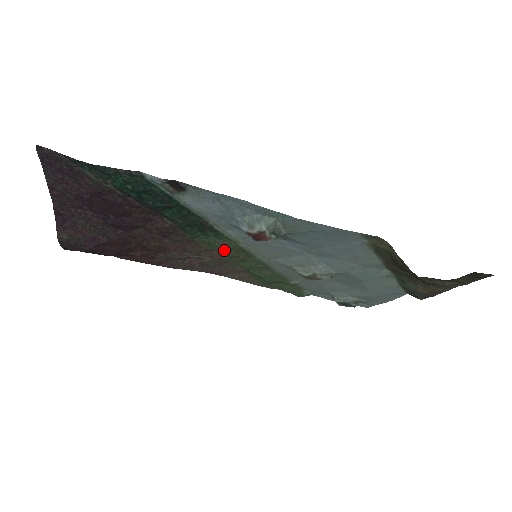
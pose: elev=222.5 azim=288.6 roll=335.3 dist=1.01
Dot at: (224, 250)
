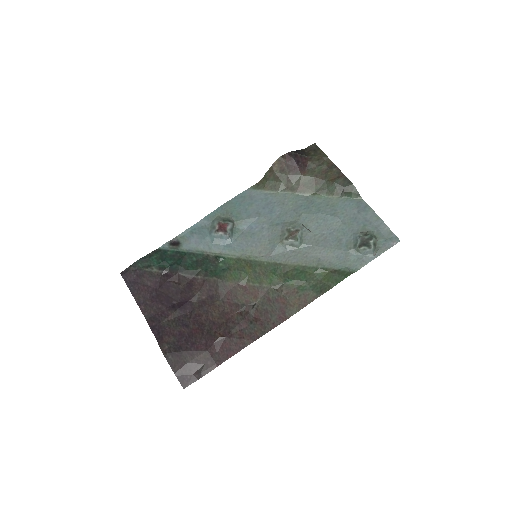
Dot at: (243, 273)
